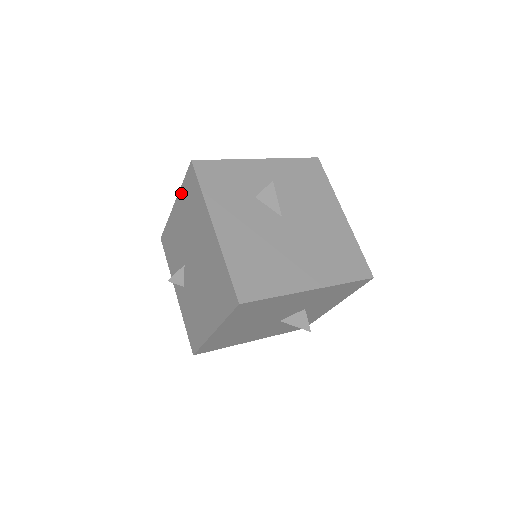
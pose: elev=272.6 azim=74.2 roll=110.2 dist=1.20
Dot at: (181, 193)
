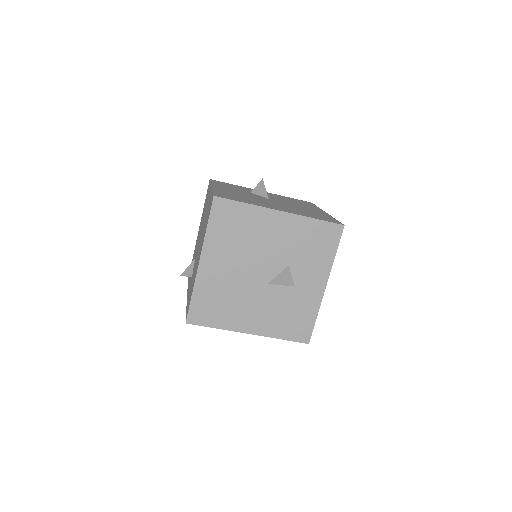
Dot at: occluded
